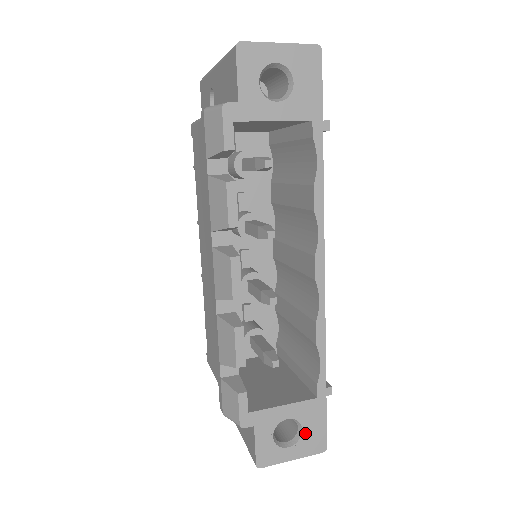
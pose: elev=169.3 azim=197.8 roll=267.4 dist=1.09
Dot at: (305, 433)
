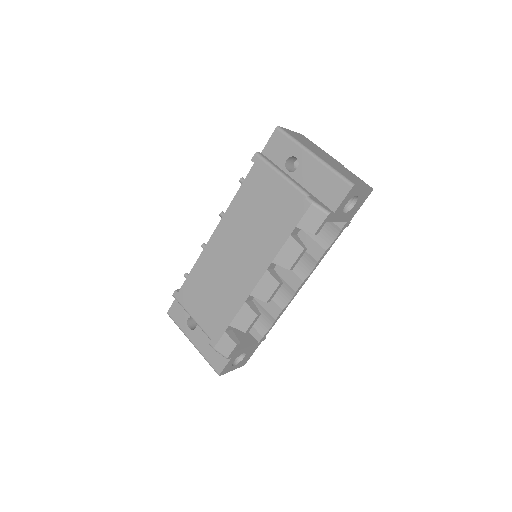
Dot at: (244, 358)
